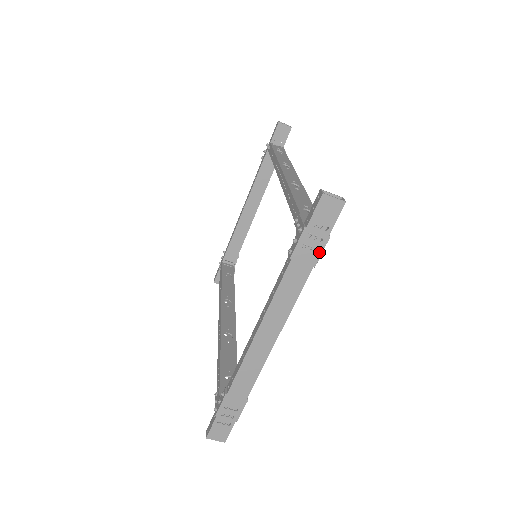
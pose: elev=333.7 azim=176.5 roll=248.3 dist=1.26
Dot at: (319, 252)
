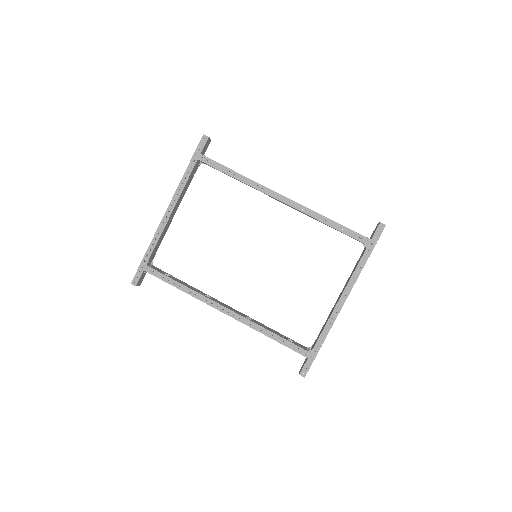
Dot at: occluded
